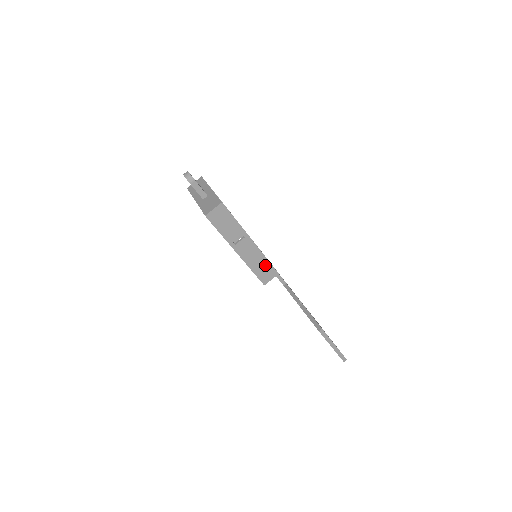
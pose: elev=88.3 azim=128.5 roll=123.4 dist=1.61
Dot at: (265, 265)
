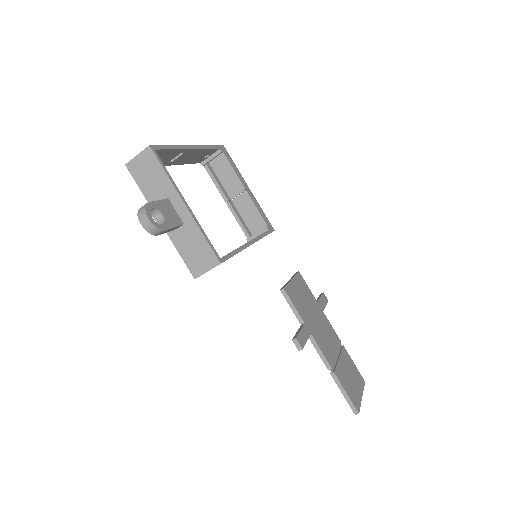
Dot at: occluded
